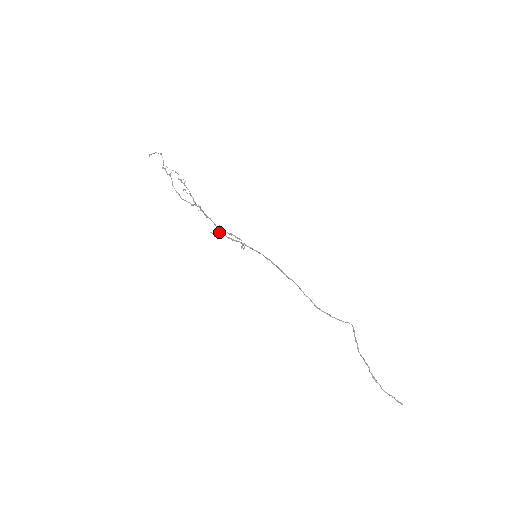
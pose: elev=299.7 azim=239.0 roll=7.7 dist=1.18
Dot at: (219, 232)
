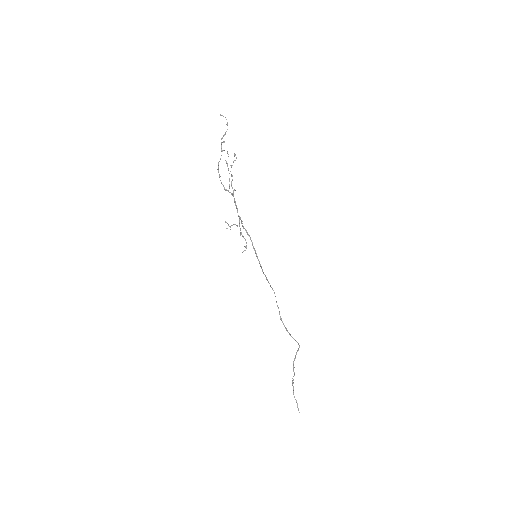
Dot at: (235, 224)
